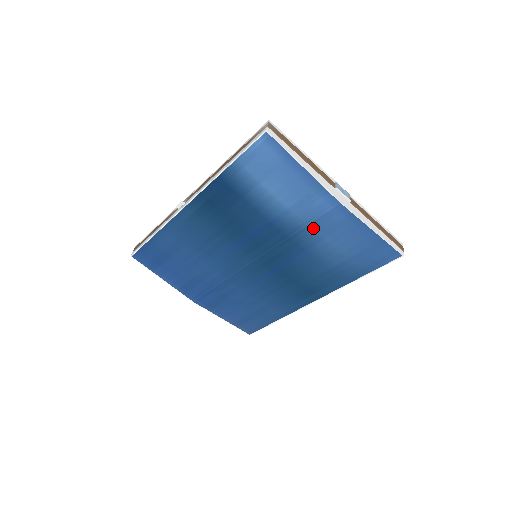
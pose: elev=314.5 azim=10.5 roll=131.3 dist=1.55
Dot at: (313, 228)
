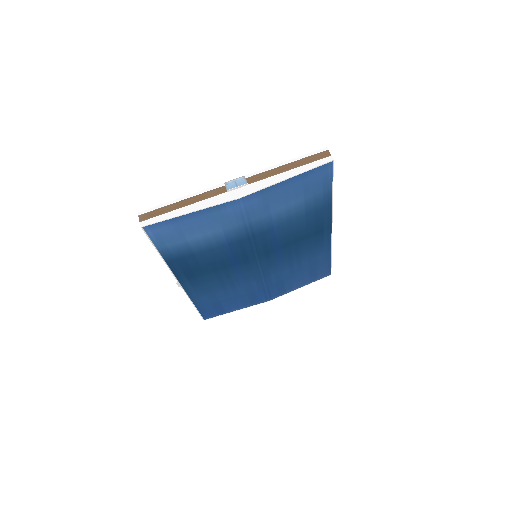
Dot at: (253, 220)
